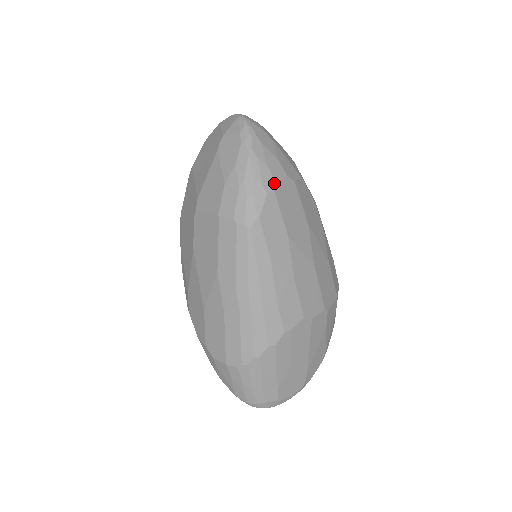
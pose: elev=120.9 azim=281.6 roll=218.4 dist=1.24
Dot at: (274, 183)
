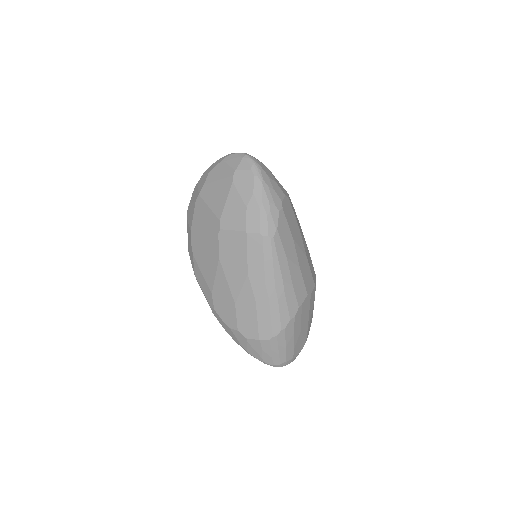
Dot at: (281, 202)
